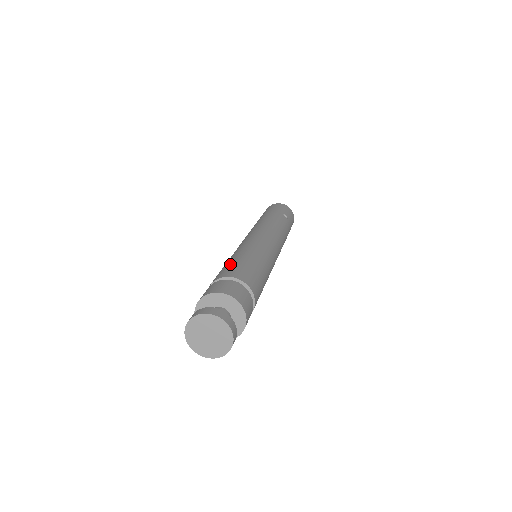
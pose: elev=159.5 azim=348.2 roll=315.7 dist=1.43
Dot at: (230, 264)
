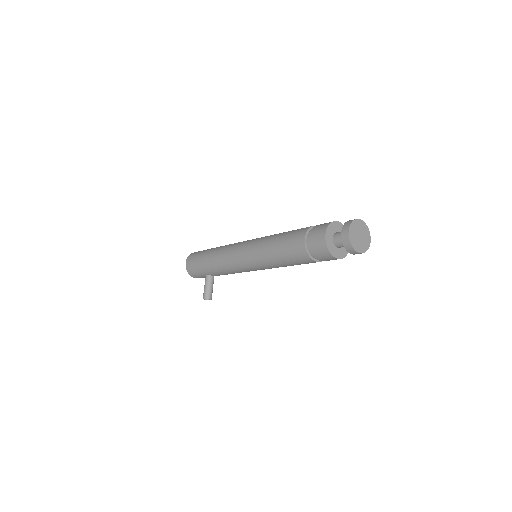
Dot at: (287, 236)
